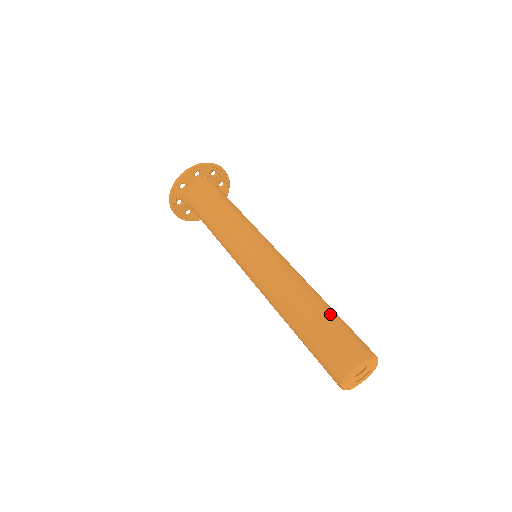
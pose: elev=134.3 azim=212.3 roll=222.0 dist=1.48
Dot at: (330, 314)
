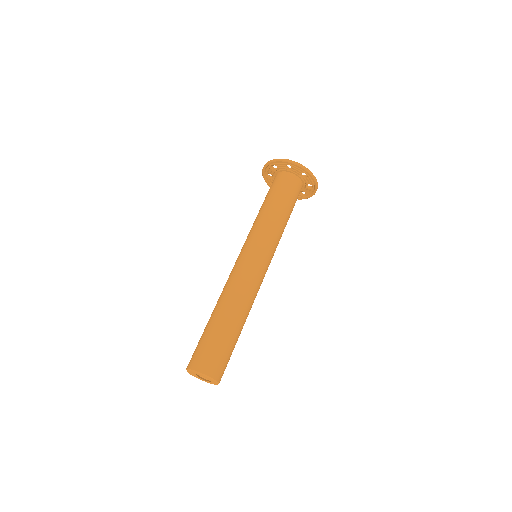
Dot at: (212, 327)
